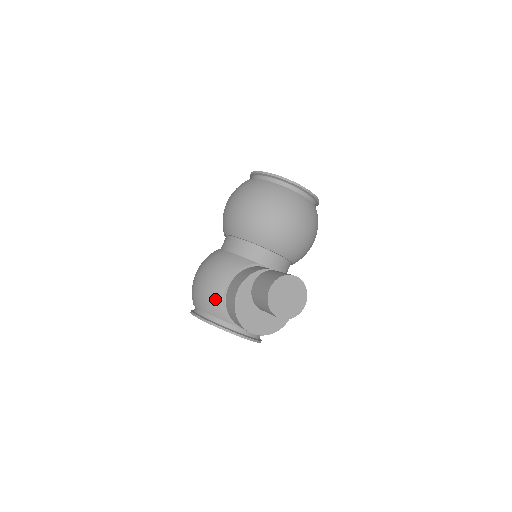
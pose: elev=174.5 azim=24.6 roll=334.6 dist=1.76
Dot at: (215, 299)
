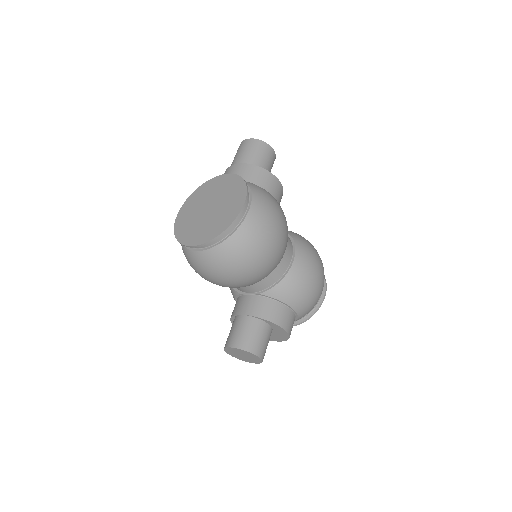
Dot at: occluded
